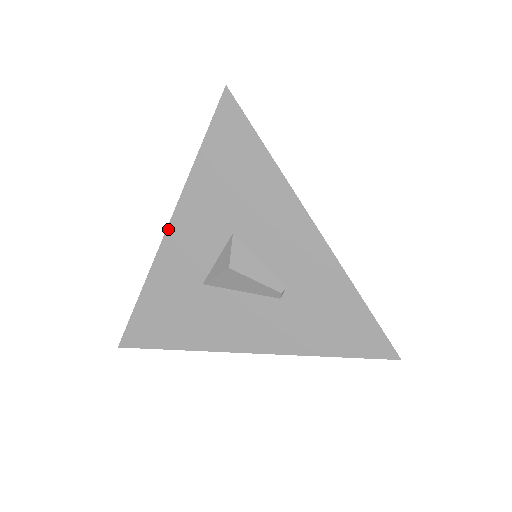
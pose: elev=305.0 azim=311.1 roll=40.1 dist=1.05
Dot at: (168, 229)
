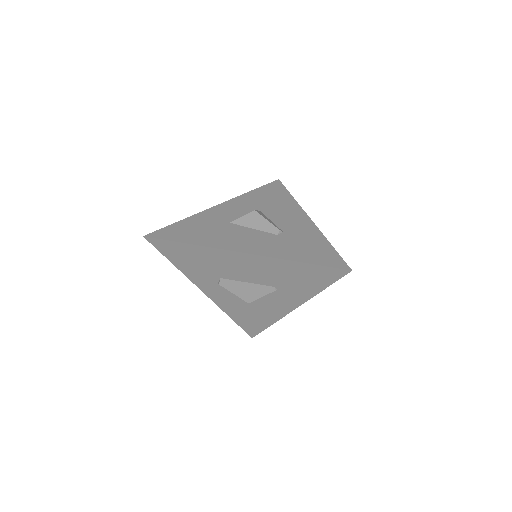
Dot at: (222, 204)
